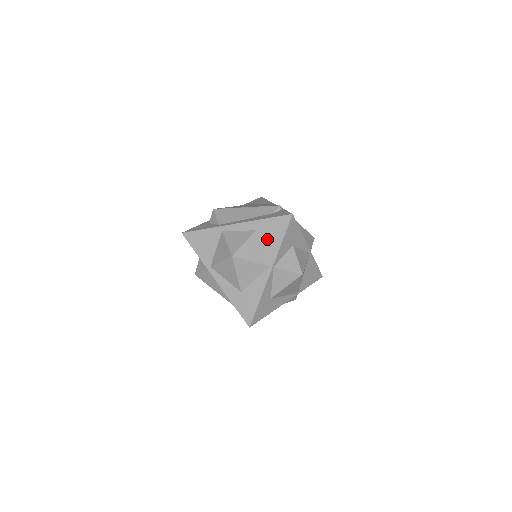
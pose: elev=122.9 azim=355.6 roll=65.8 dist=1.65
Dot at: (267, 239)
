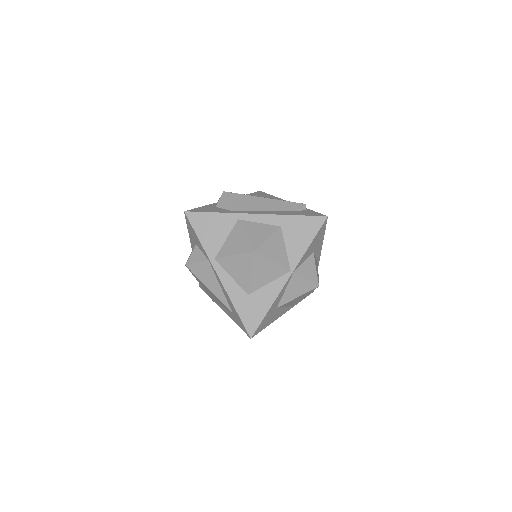
Dot at: (292, 239)
